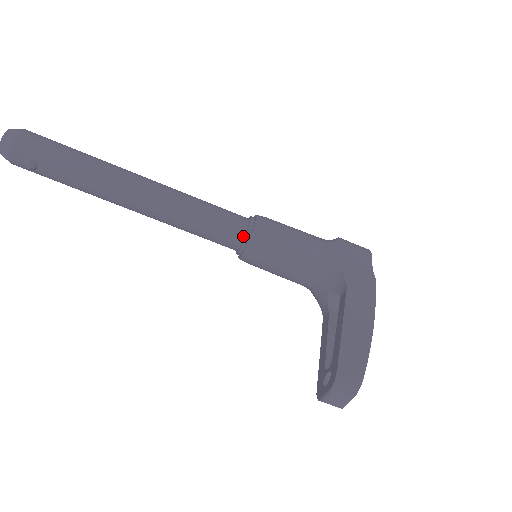
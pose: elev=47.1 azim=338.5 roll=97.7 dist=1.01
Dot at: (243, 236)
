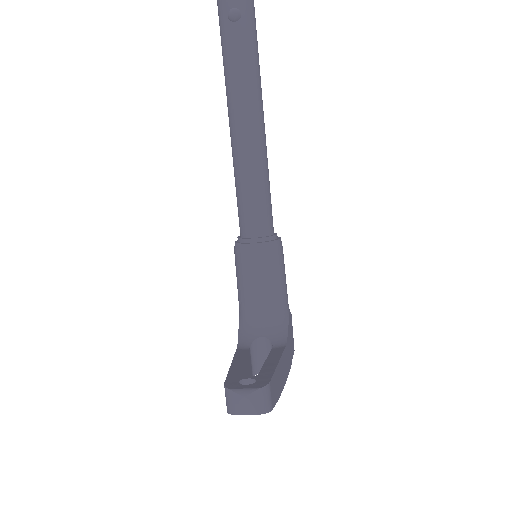
Dot at: (265, 235)
